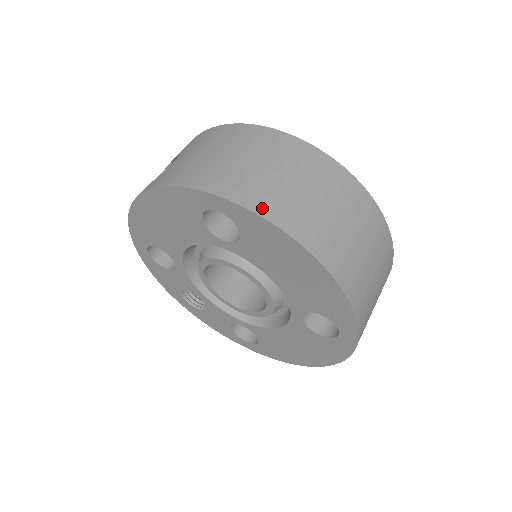
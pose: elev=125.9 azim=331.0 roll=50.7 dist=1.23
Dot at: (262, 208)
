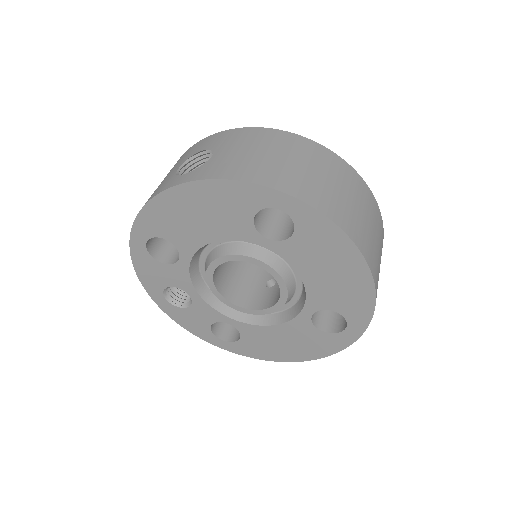
Dot at: (329, 212)
